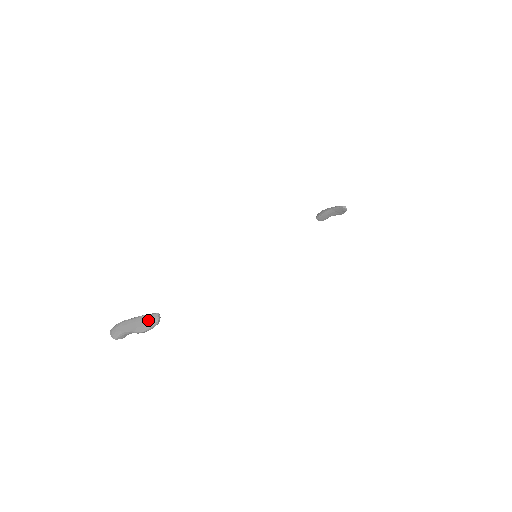
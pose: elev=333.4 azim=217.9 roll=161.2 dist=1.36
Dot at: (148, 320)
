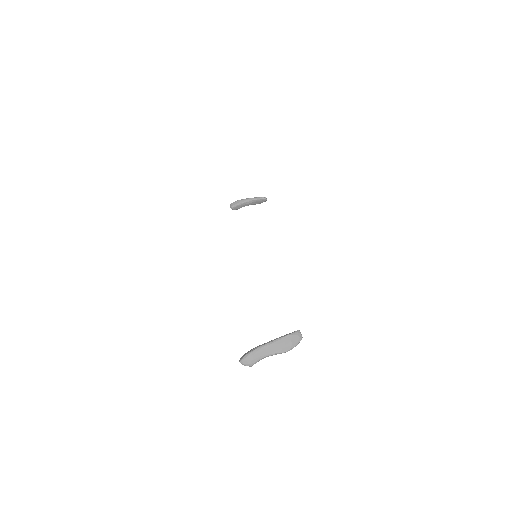
Dot at: (294, 339)
